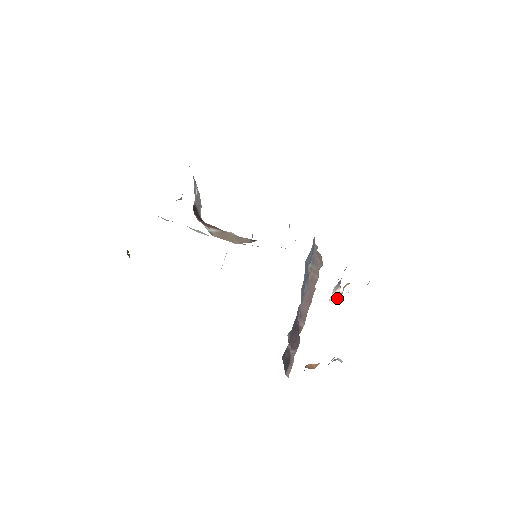
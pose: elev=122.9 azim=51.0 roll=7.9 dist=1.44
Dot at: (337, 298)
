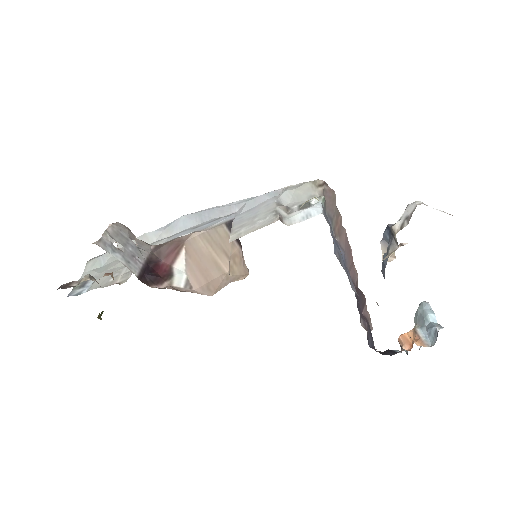
Dot at: (393, 256)
